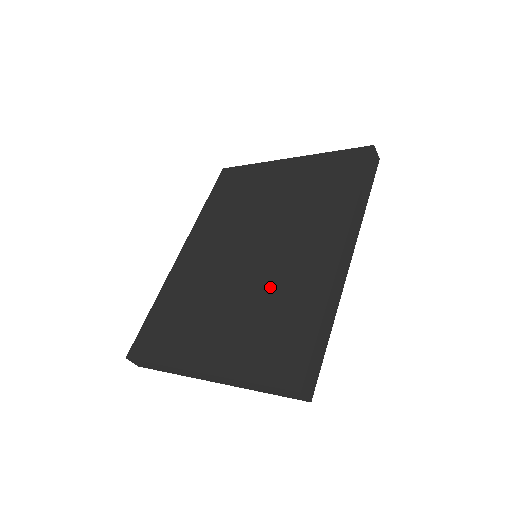
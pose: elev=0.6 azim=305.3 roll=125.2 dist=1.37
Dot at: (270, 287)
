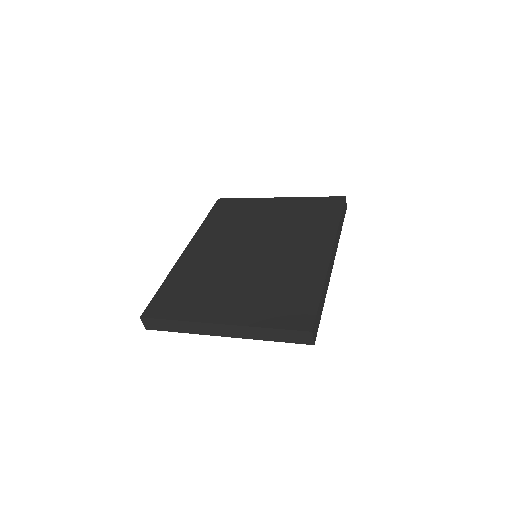
Dot at: (275, 272)
